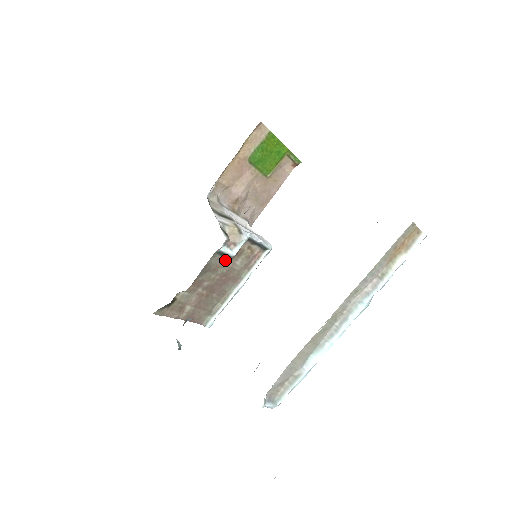
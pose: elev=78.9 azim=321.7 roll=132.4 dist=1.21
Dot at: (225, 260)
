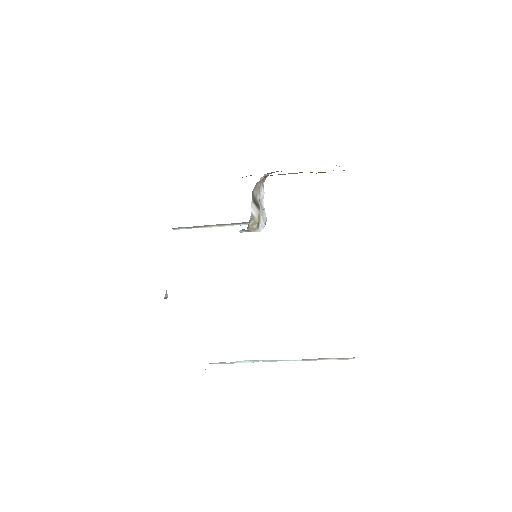
Dot at: occluded
